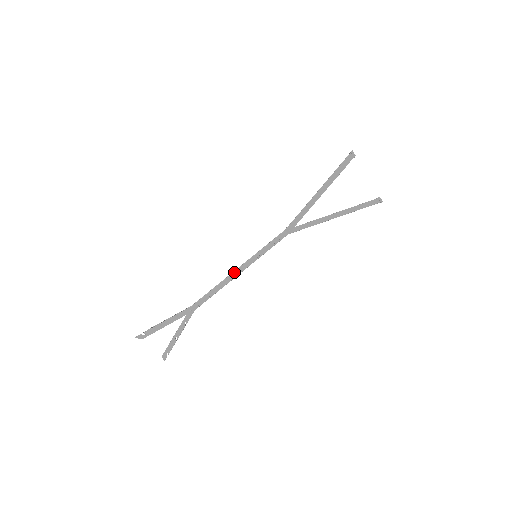
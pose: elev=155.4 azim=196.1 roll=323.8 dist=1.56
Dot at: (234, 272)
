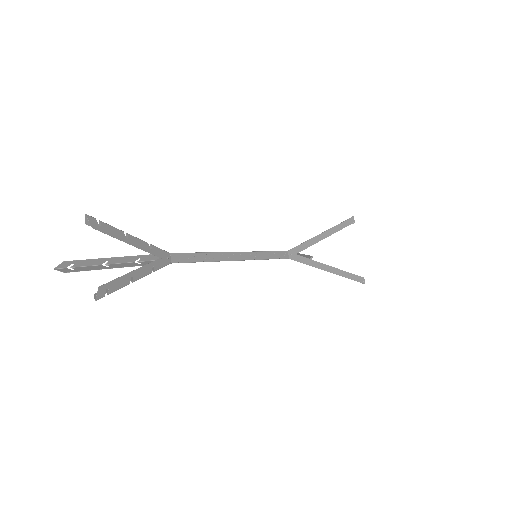
Dot at: (233, 253)
